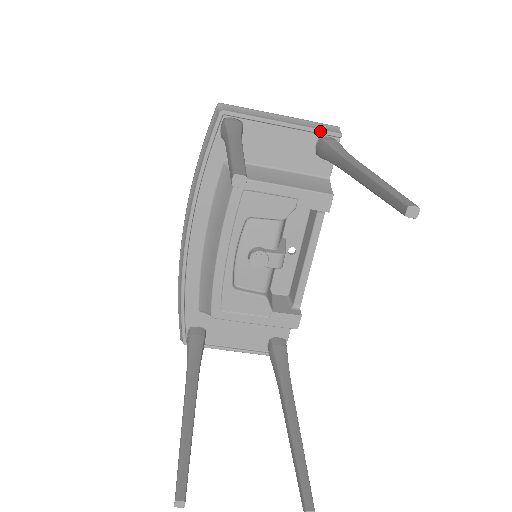
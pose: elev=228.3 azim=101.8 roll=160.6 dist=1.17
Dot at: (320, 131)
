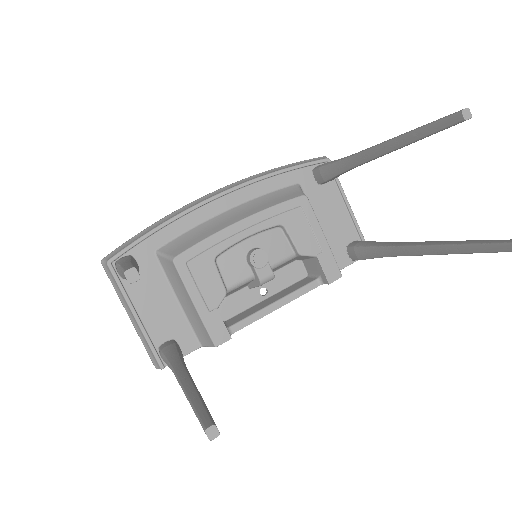
Dot at: (363, 237)
